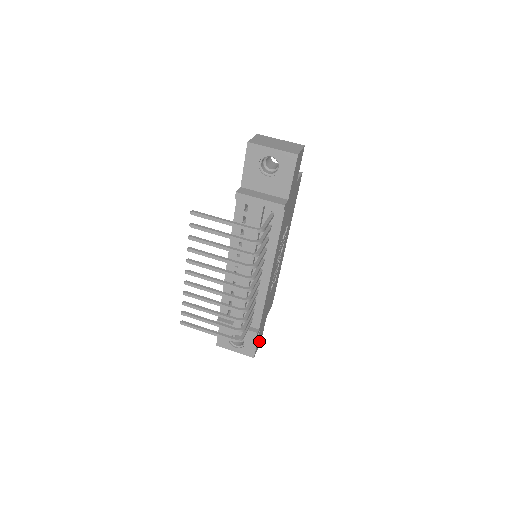
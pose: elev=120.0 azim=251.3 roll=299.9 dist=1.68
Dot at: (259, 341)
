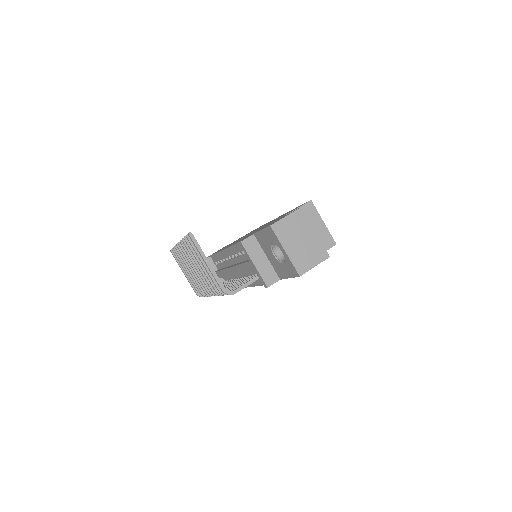
Dot at: occluded
